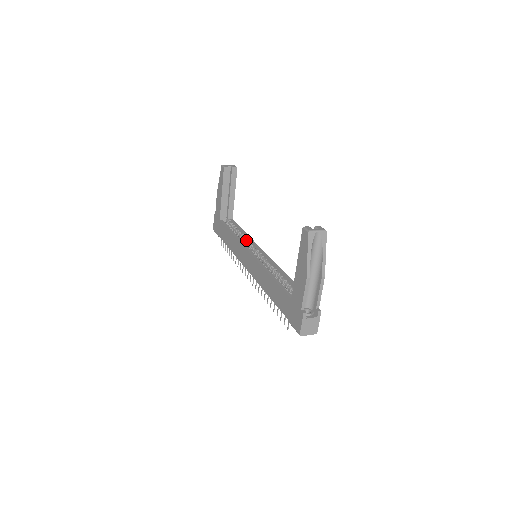
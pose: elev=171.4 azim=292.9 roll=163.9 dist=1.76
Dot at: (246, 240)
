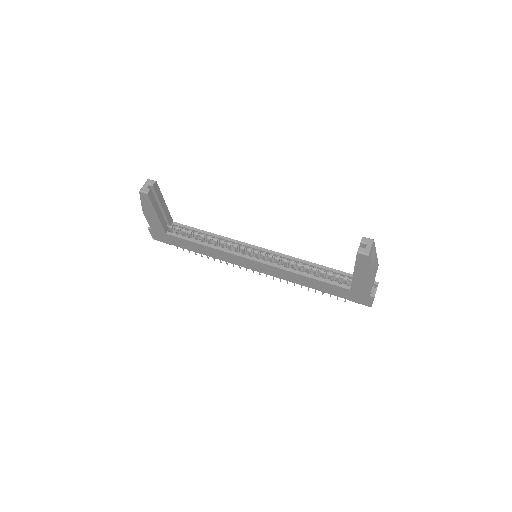
Dot at: (224, 243)
